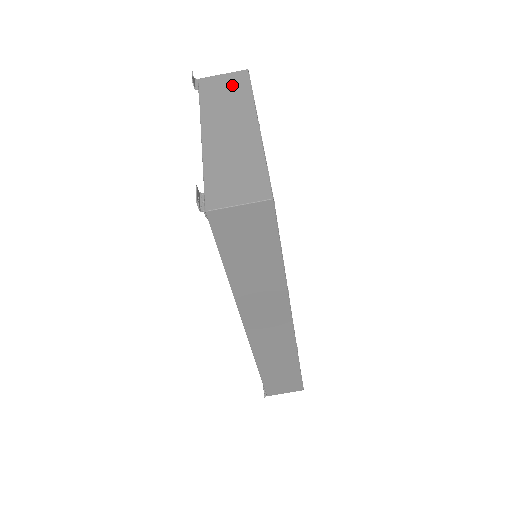
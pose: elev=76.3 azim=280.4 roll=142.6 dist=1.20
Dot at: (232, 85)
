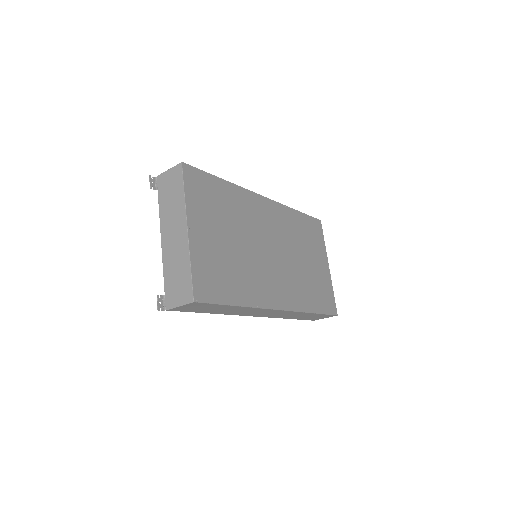
Dot at: (174, 184)
